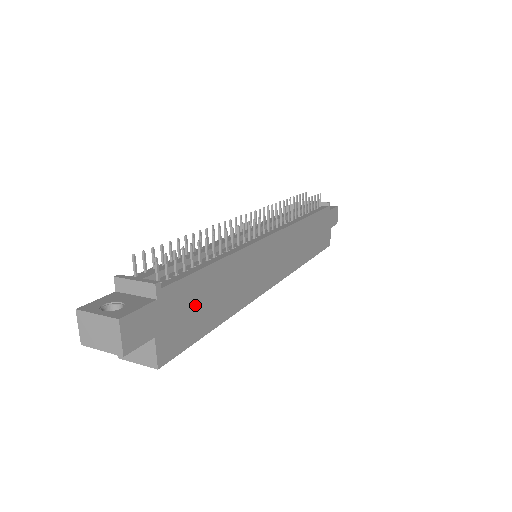
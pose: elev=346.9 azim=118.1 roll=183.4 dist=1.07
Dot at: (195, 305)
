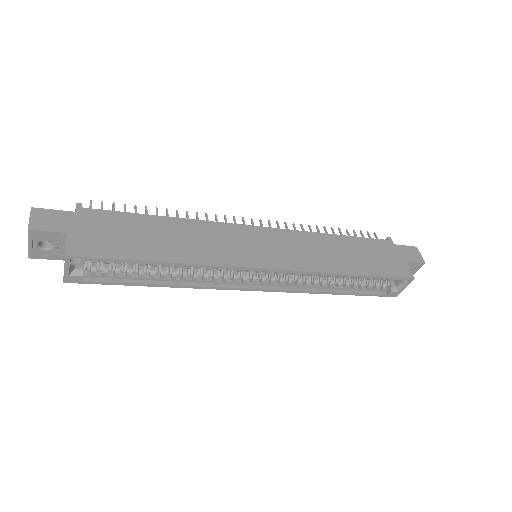
Dot at: (125, 233)
